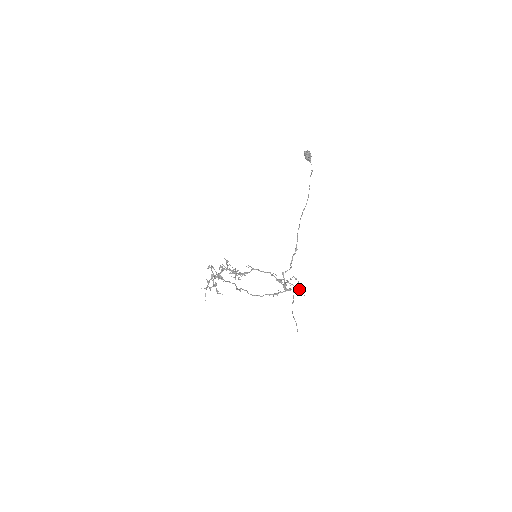
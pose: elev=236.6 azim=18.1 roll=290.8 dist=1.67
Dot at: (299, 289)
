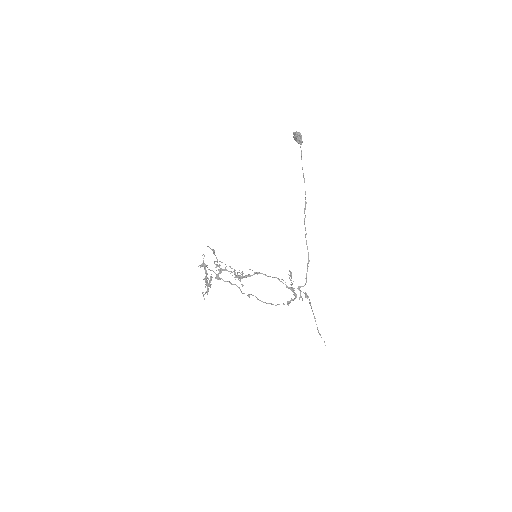
Dot at: (289, 277)
